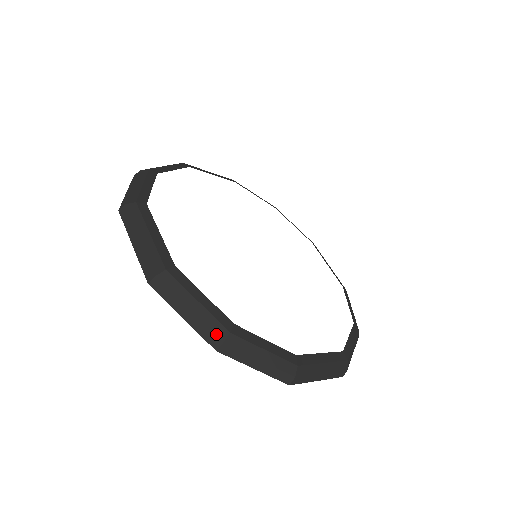
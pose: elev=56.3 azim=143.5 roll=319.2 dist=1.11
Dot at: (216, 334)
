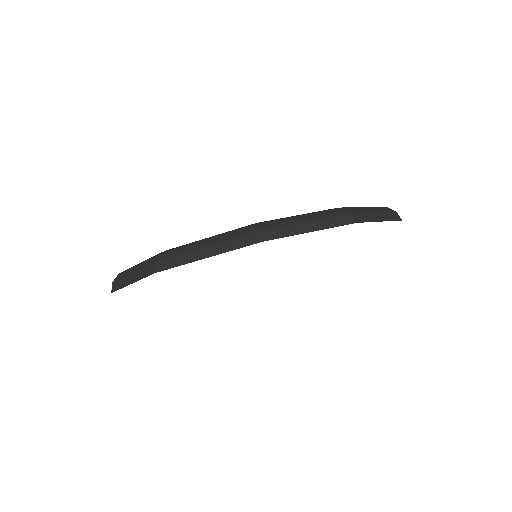
Dot at: occluded
